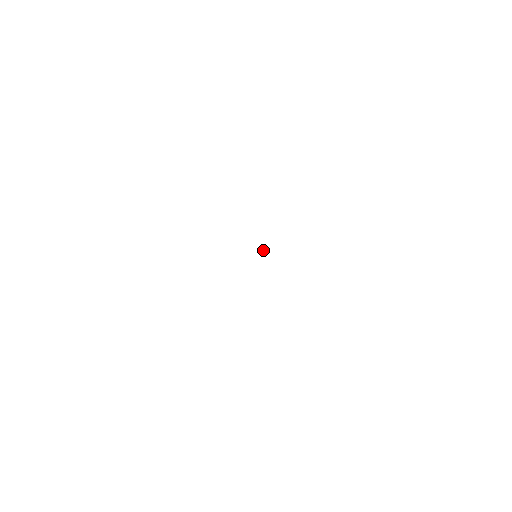
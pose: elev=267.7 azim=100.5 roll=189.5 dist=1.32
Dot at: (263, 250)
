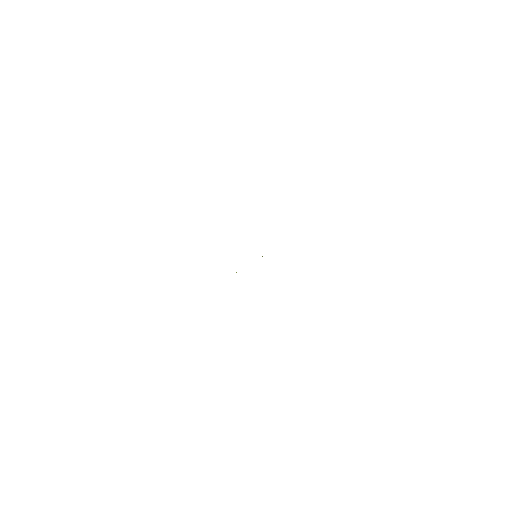
Dot at: occluded
